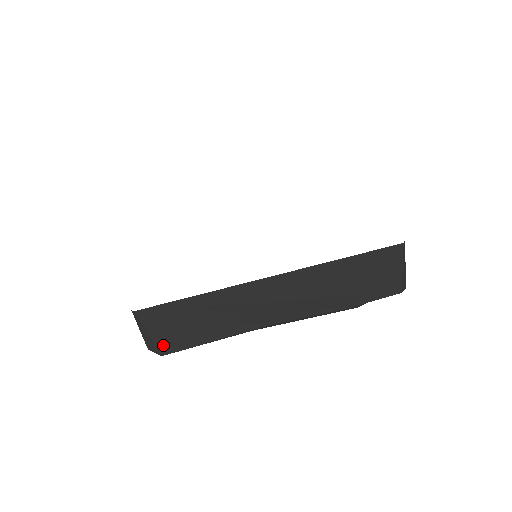
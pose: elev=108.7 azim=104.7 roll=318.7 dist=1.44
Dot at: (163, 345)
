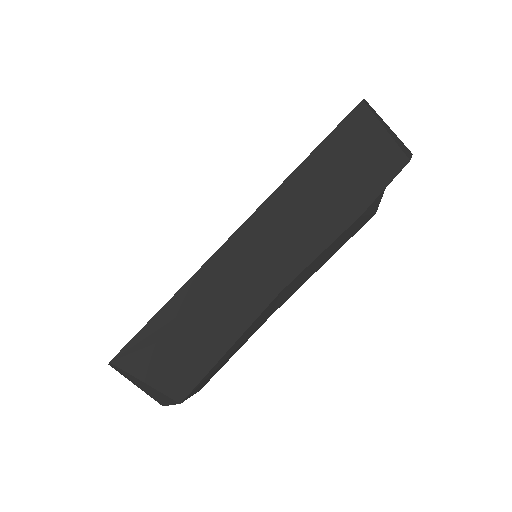
Dot at: (172, 388)
